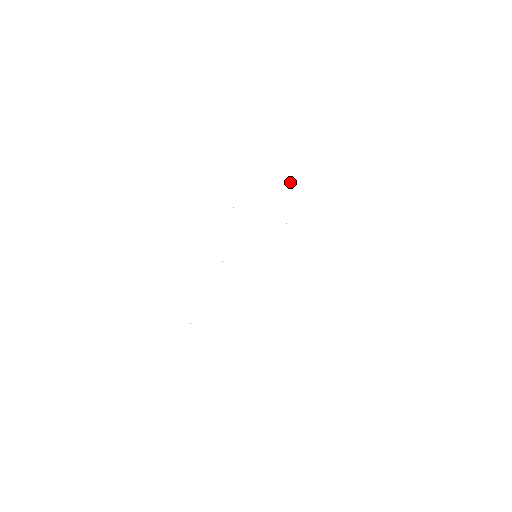
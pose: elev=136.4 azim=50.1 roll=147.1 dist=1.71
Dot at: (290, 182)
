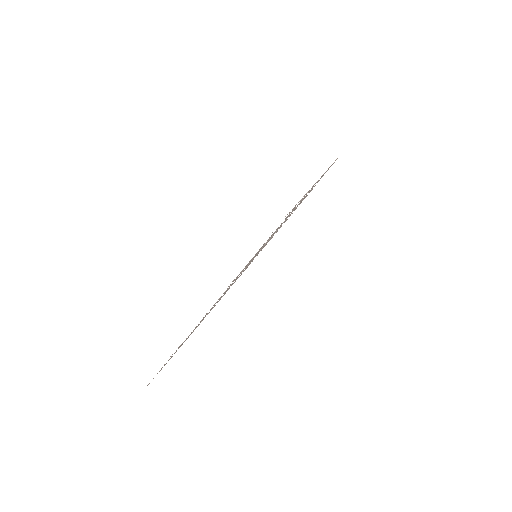
Dot at: (322, 175)
